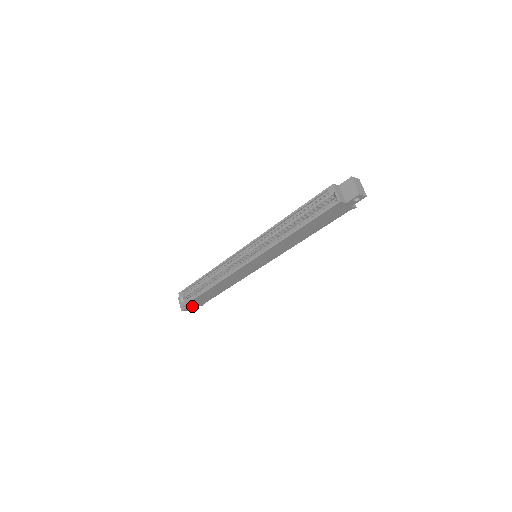
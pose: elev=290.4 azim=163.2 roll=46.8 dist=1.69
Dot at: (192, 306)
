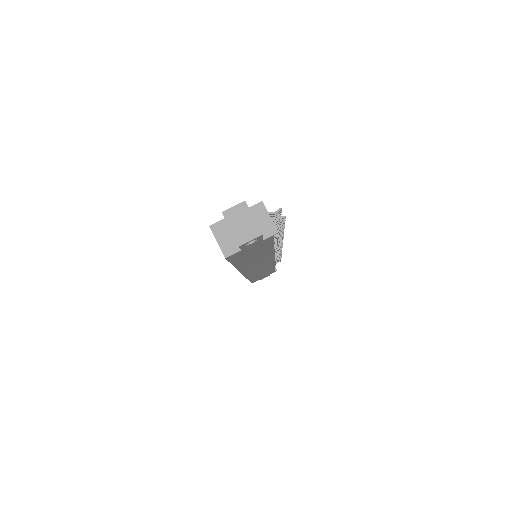
Dot at: (264, 277)
